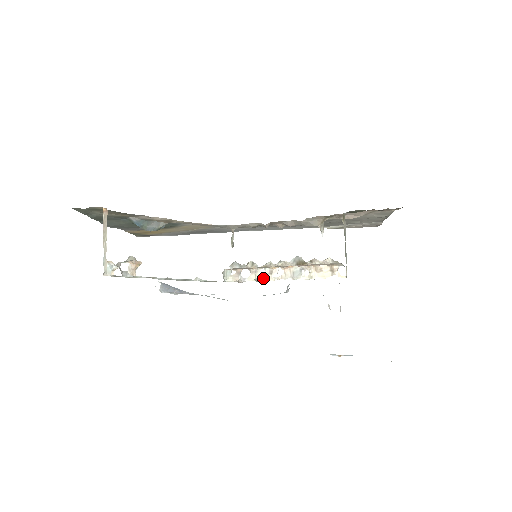
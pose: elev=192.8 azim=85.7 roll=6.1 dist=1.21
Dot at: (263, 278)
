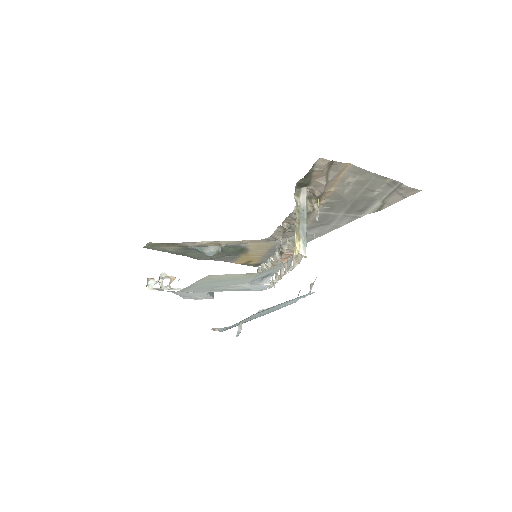
Dot at: (279, 278)
